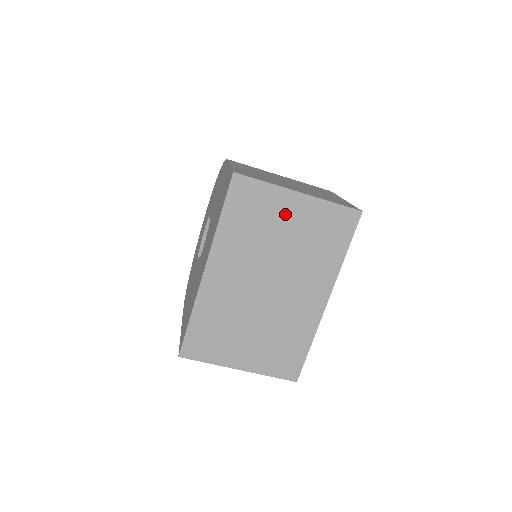
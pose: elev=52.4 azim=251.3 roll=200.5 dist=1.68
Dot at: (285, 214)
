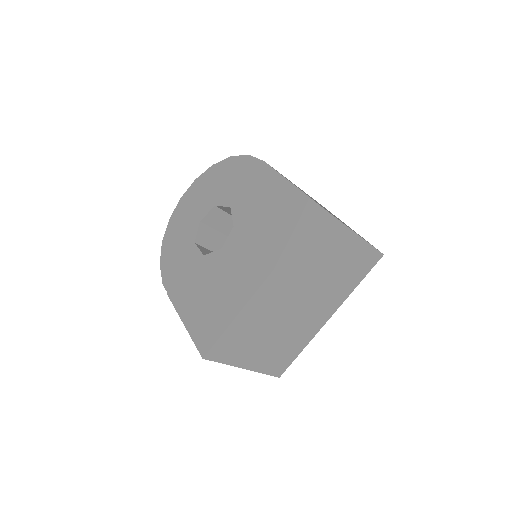
Dot at: (339, 249)
